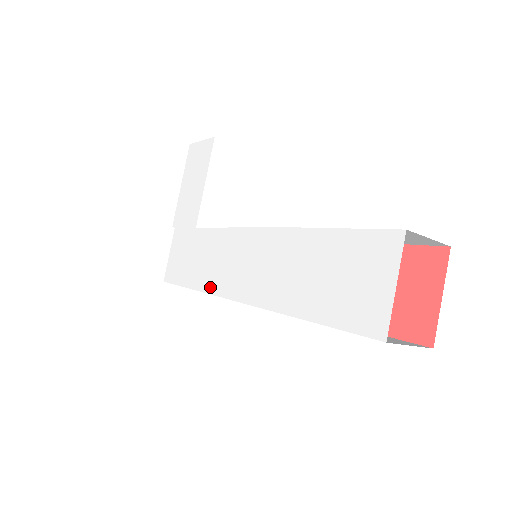
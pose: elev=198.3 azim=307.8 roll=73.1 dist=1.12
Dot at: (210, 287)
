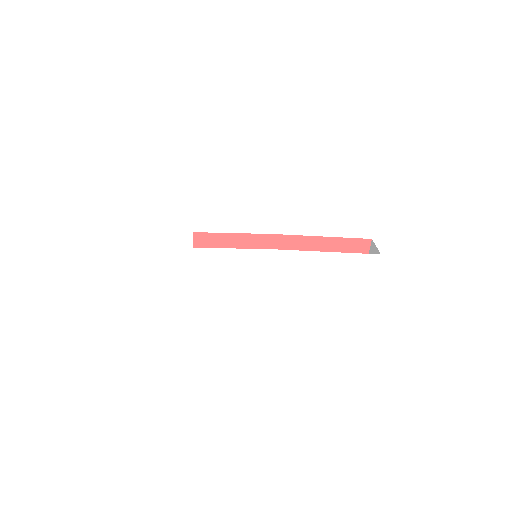
Dot at: (231, 285)
